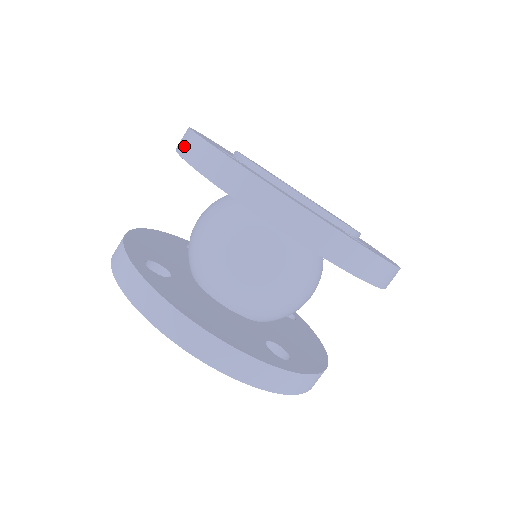
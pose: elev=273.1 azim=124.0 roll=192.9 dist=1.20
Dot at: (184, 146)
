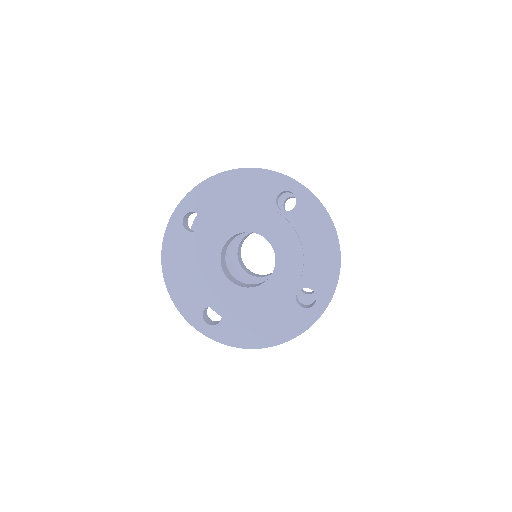
Dot at: occluded
